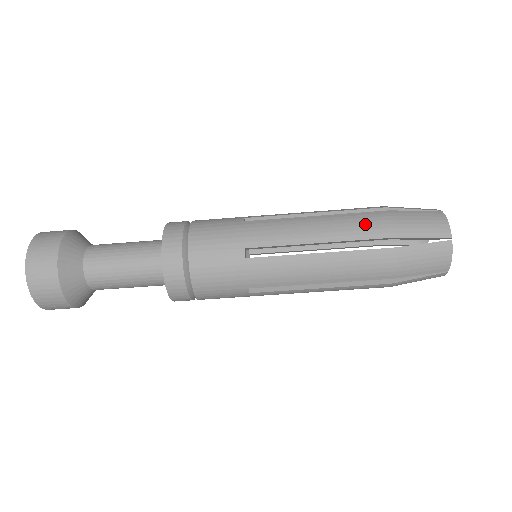
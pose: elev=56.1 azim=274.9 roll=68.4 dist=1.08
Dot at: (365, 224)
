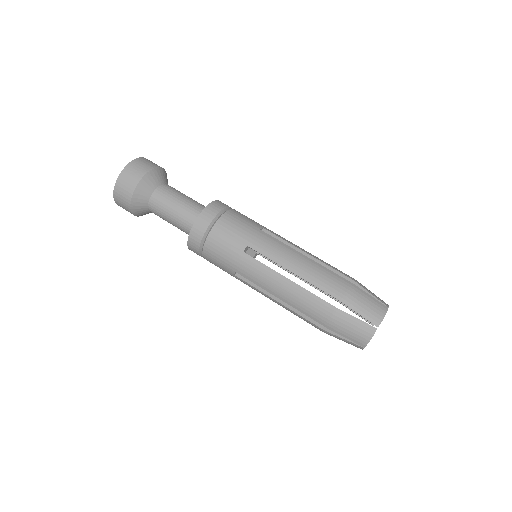
Dot at: (330, 281)
